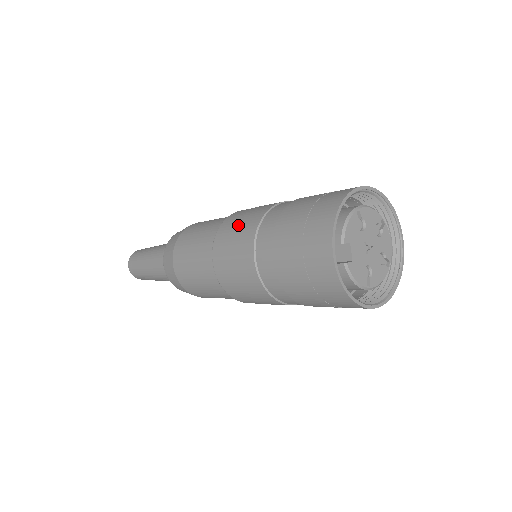
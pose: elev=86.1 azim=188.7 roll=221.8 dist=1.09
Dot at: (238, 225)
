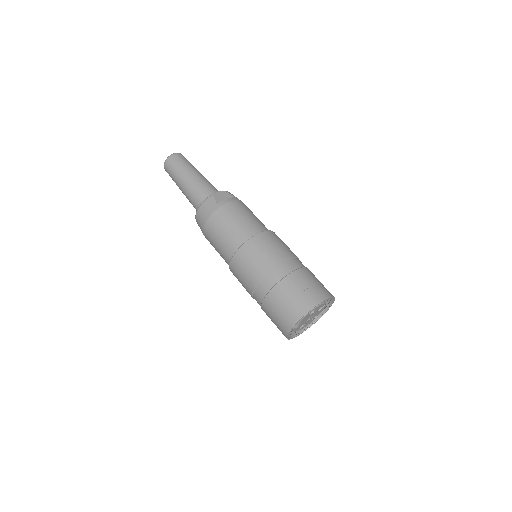
Dot at: (255, 259)
